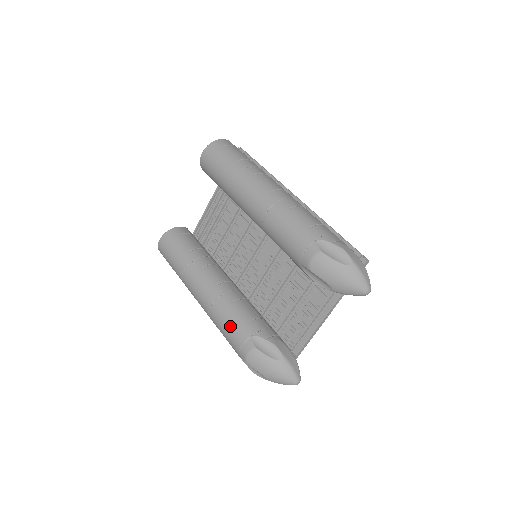
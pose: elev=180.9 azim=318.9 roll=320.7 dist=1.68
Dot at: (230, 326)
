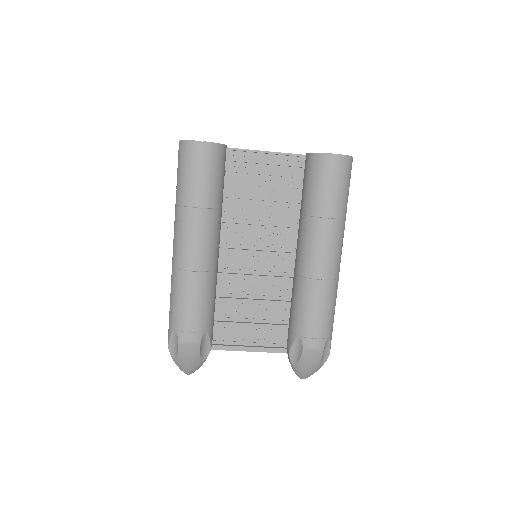
Dot at: (196, 307)
